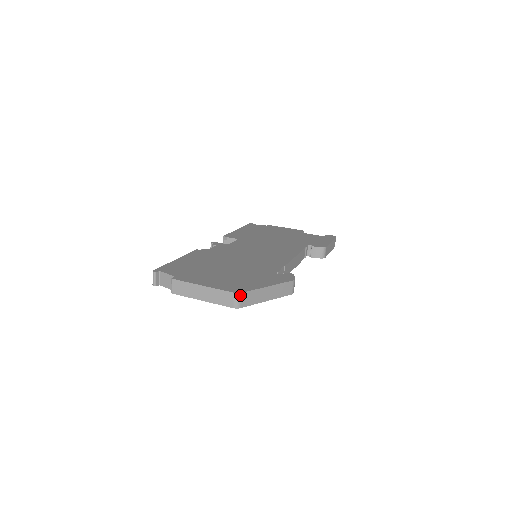
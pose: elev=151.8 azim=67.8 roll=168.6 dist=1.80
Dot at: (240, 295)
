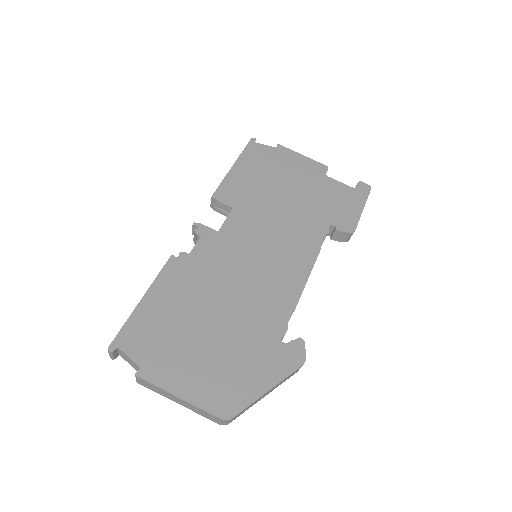
Dot at: (230, 420)
